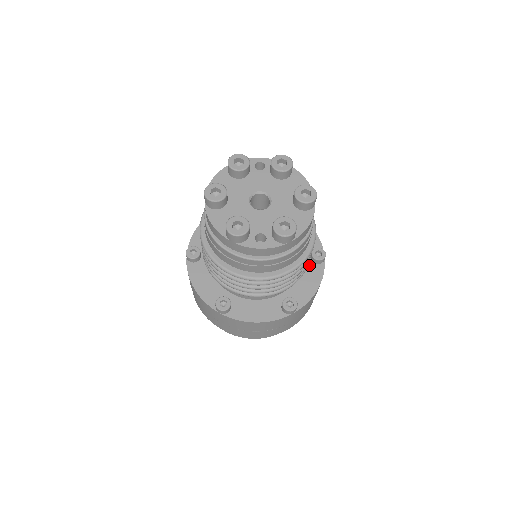
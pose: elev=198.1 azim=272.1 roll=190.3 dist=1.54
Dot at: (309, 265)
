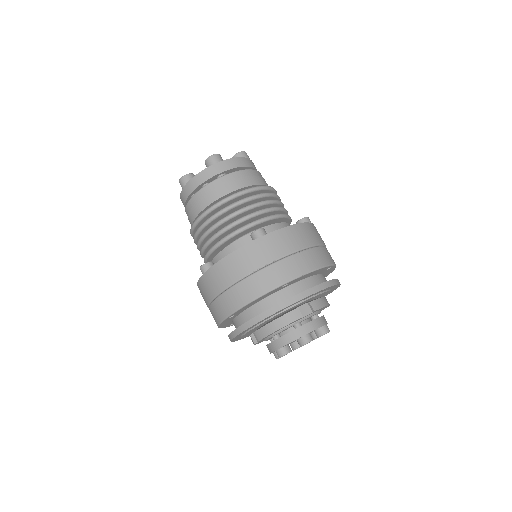
Dot at: occluded
